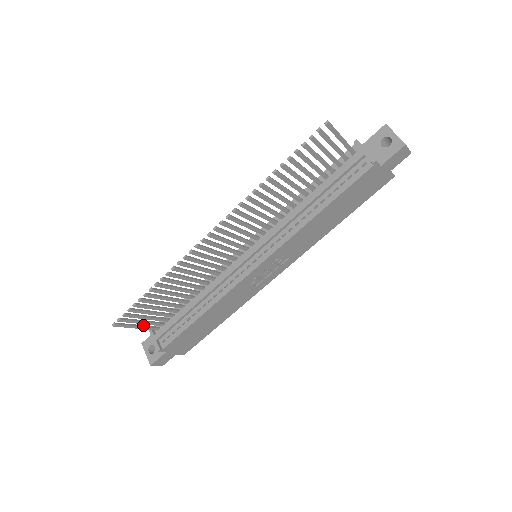
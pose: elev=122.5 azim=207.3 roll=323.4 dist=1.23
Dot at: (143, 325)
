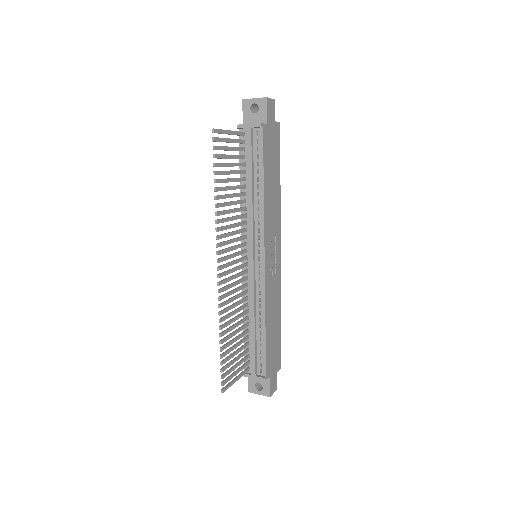
Dot at: (238, 375)
